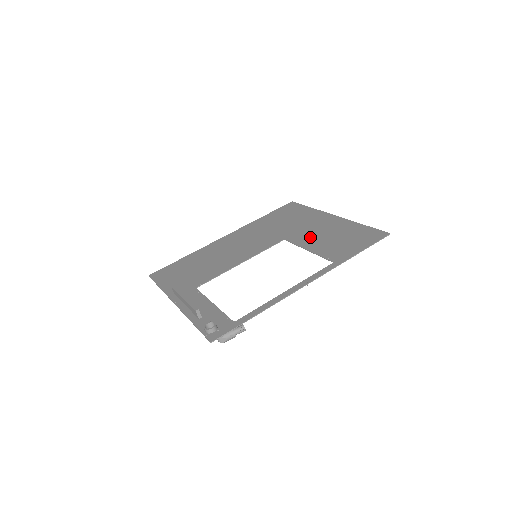
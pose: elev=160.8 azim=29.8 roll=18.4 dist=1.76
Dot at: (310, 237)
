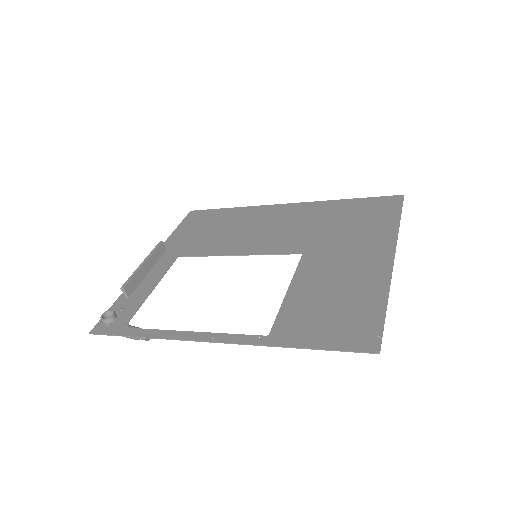
Dot at: (319, 272)
